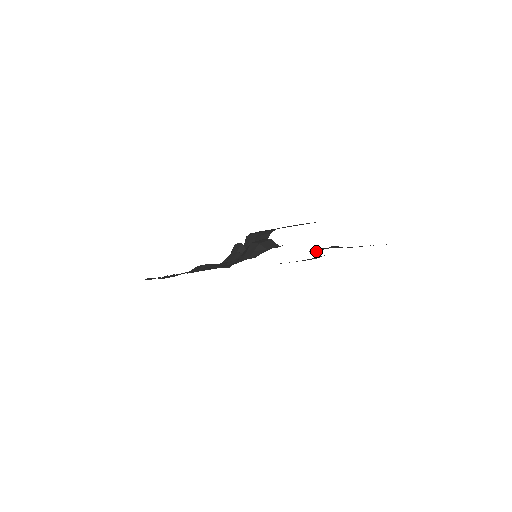
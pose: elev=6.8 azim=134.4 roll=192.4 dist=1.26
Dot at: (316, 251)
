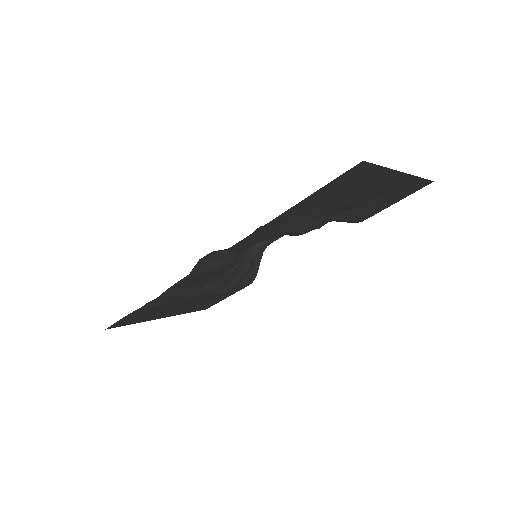
Dot at: (316, 228)
